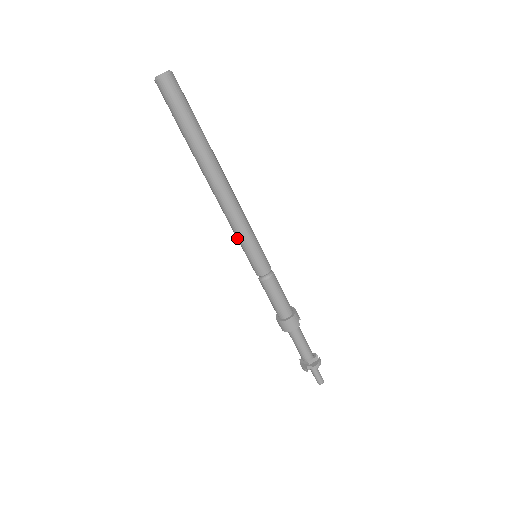
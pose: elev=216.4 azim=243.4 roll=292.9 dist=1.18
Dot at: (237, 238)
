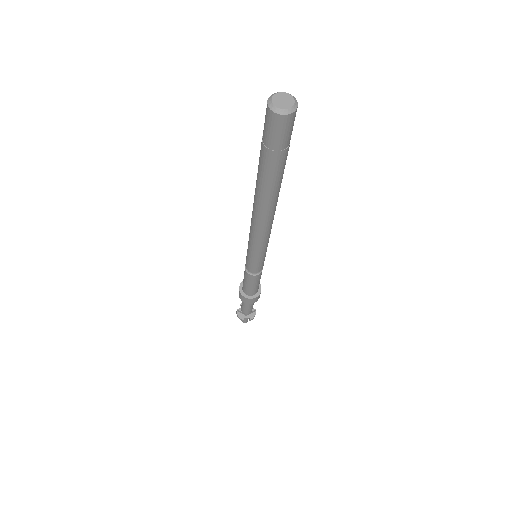
Dot at: (251, 247)
